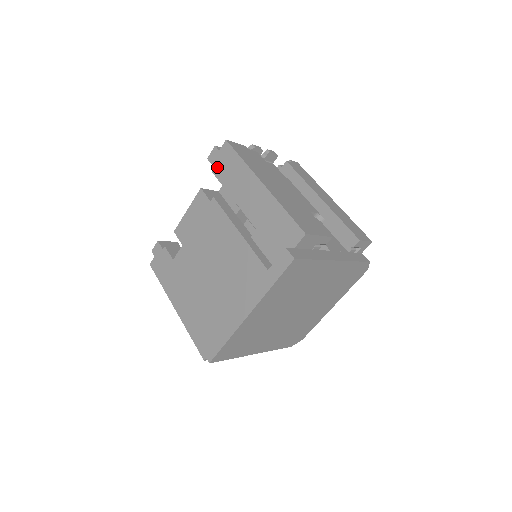
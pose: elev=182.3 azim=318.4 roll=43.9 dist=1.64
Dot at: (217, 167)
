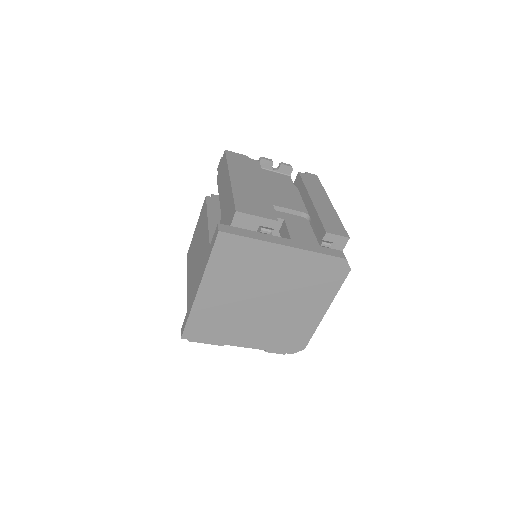
Dot at: (219, 173)
